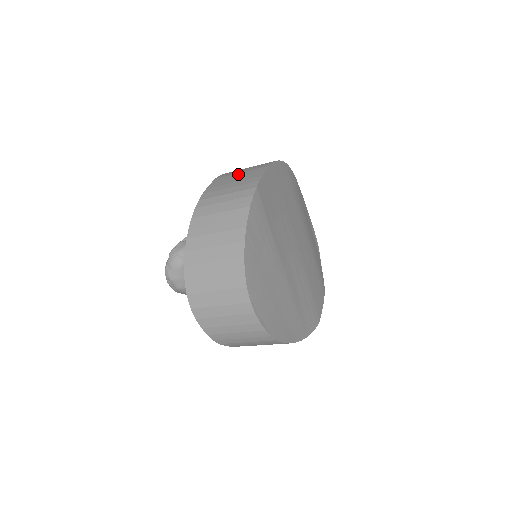
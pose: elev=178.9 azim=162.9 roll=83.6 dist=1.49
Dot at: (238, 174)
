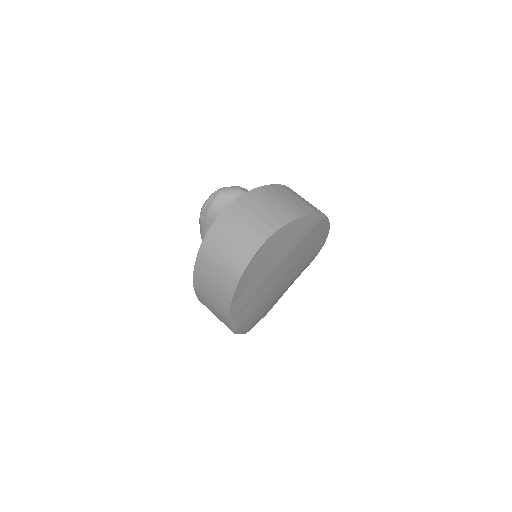
Dot at: occluded
